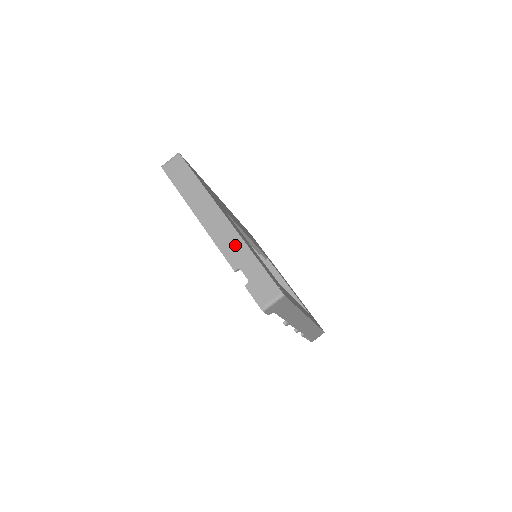
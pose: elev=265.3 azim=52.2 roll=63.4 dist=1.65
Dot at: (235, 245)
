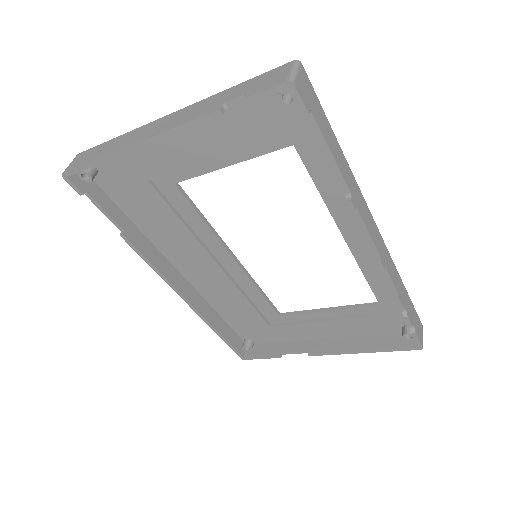
Dot at: (199, 107)
